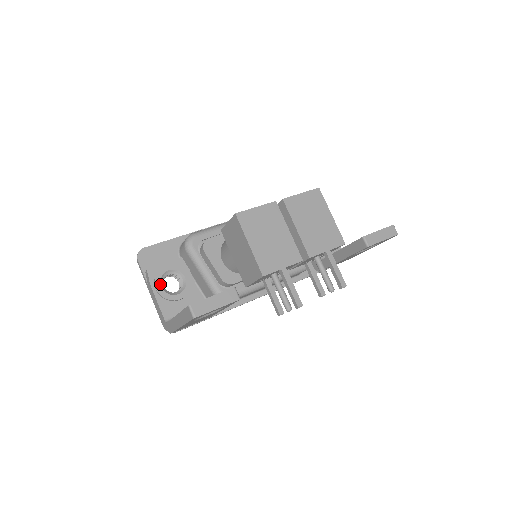
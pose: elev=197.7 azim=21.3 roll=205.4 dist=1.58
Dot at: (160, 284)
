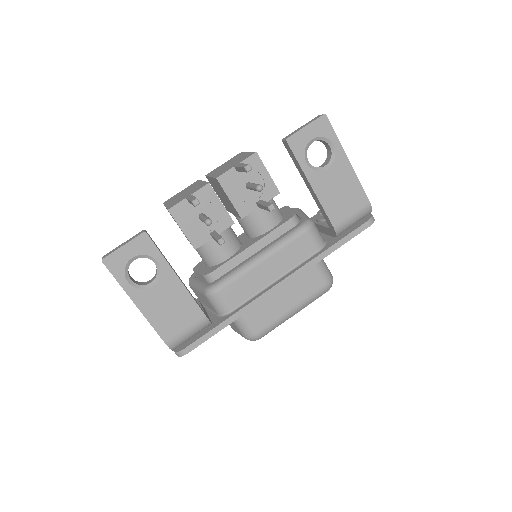
Dot at: occluded
